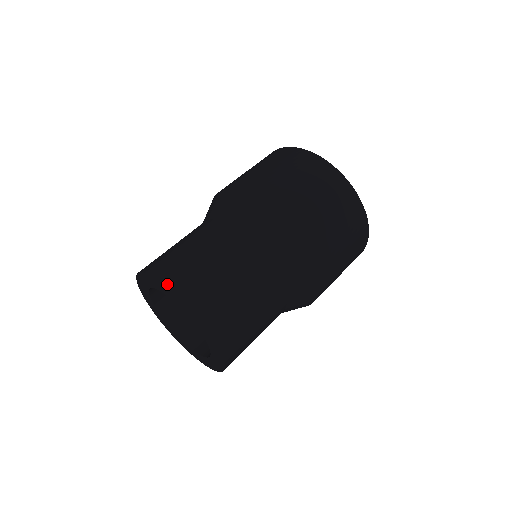
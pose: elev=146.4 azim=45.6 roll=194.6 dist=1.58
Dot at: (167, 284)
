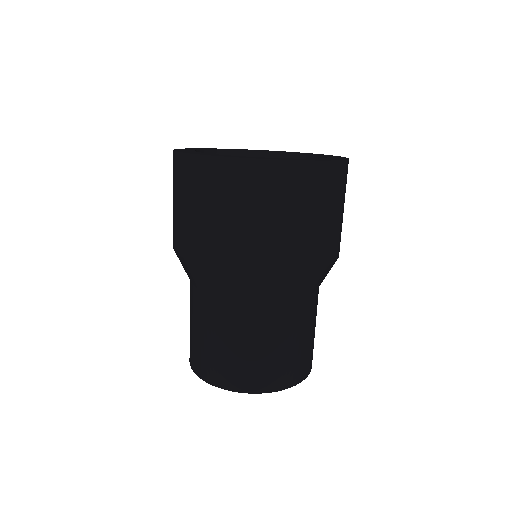
Dot at: (260, 392)
